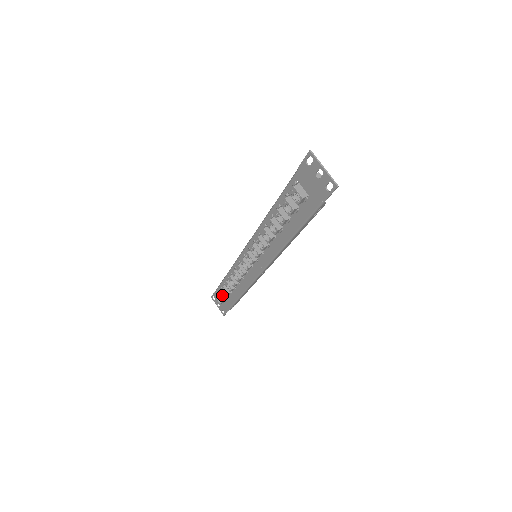
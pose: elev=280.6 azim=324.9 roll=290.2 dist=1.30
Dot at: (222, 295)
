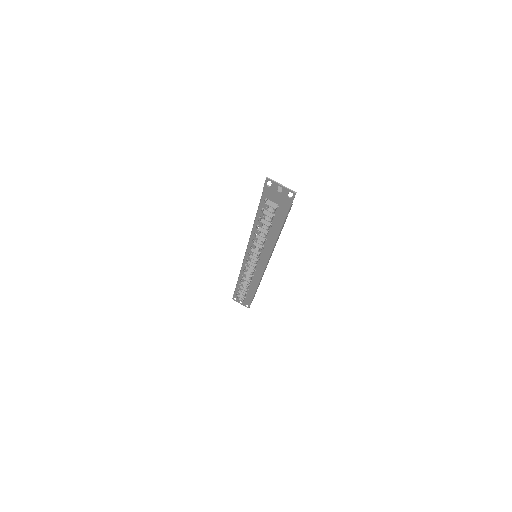
Dot at: (241, 294)
